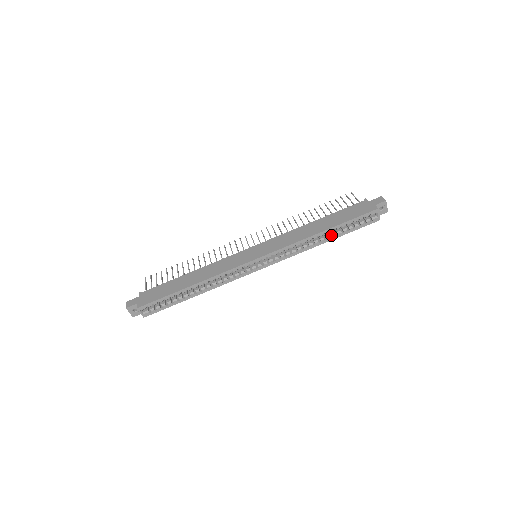
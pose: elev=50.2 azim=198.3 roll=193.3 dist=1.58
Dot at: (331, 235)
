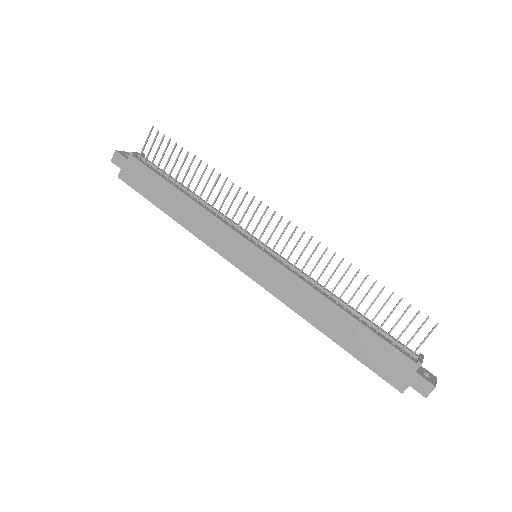
Dot at: occluded
